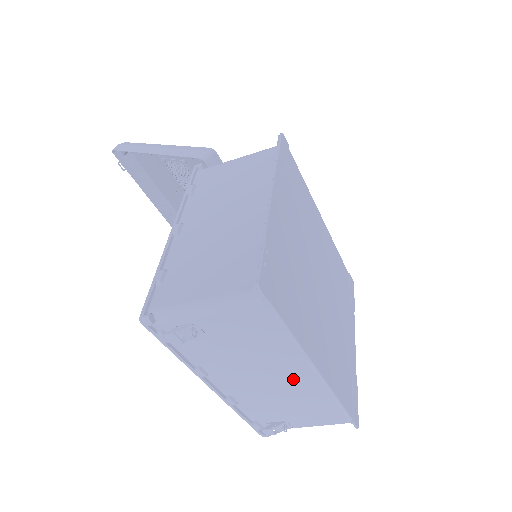
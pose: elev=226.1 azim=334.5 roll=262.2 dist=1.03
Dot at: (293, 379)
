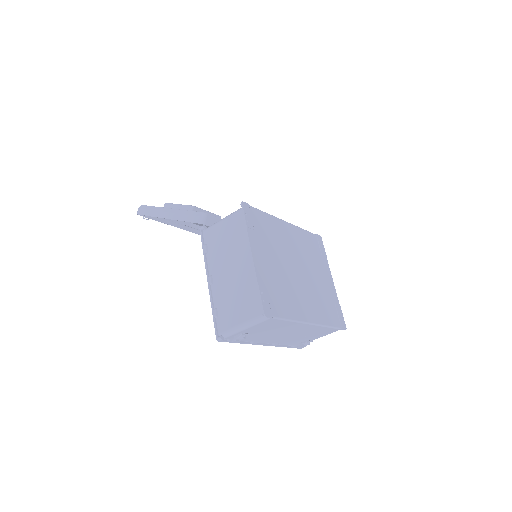
Dot at: (300, 329)
